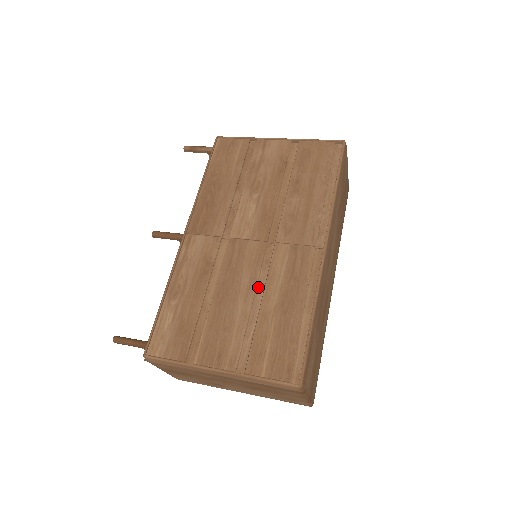
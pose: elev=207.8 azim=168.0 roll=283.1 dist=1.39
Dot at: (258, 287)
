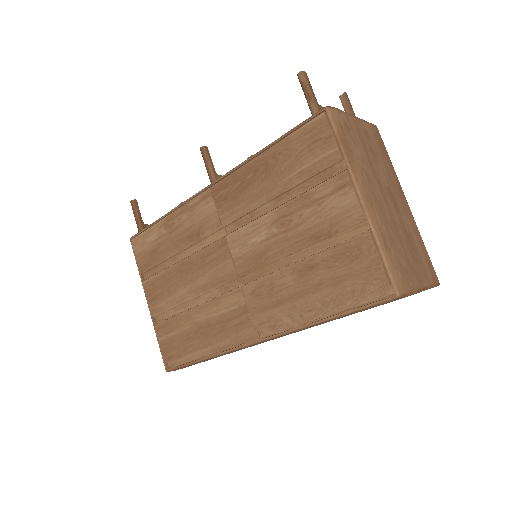
Dot at: (206, 295)
